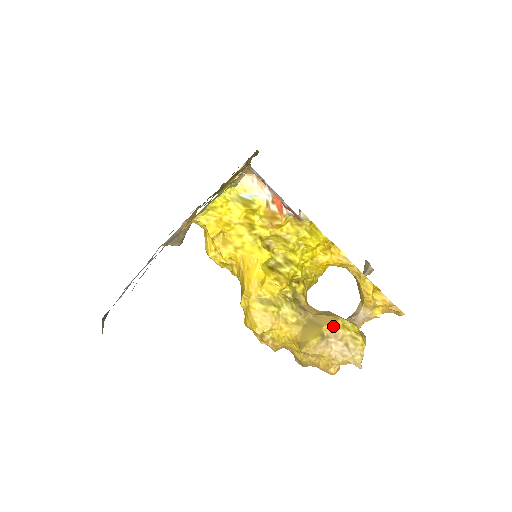
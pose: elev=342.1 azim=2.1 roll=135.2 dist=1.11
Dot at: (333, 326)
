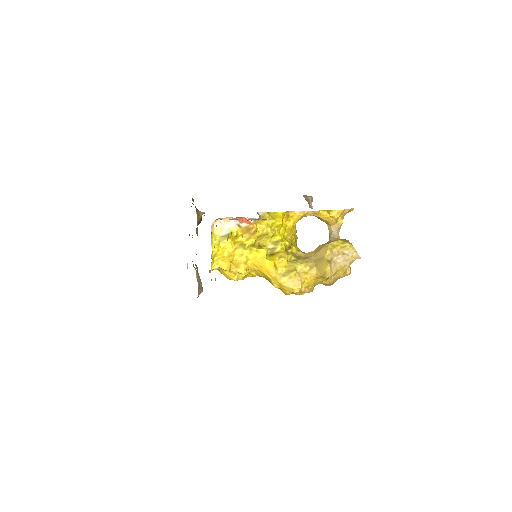
Dot at: (329, 252)
